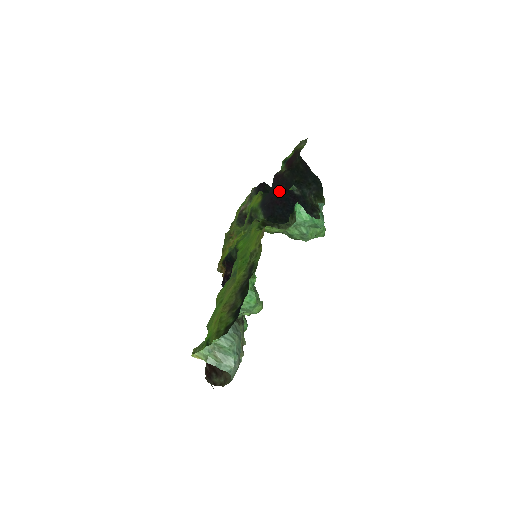
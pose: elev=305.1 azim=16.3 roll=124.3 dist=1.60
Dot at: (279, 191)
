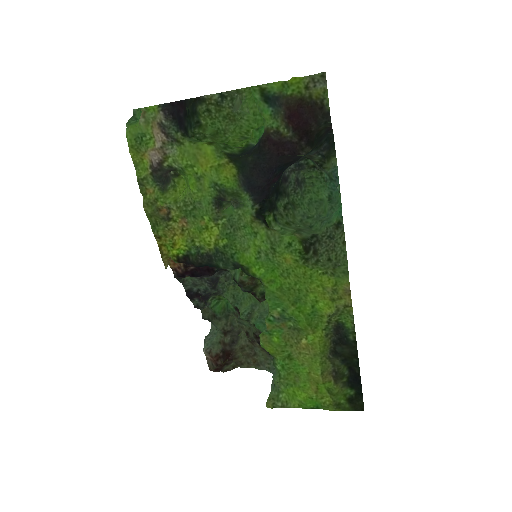
Dot at: (280, 166)
